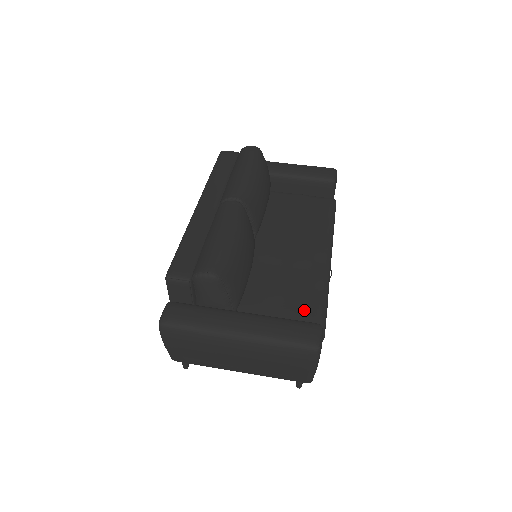
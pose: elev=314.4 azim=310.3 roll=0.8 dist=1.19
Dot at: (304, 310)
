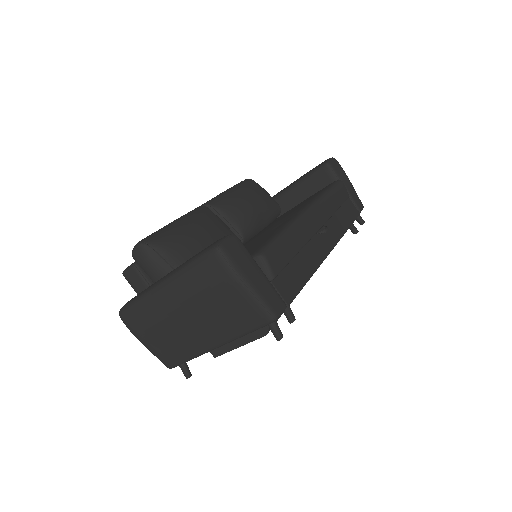
Dot at: (253, 249)
